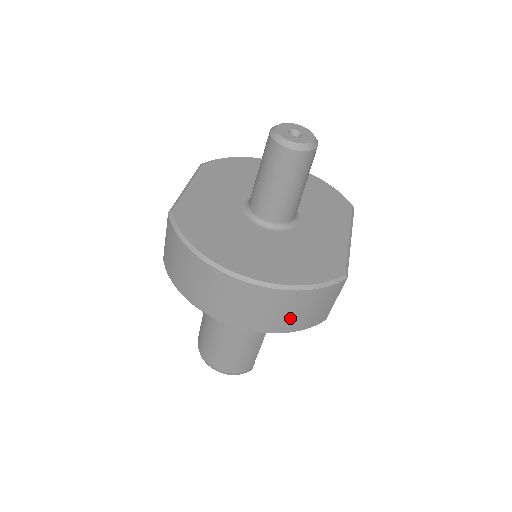
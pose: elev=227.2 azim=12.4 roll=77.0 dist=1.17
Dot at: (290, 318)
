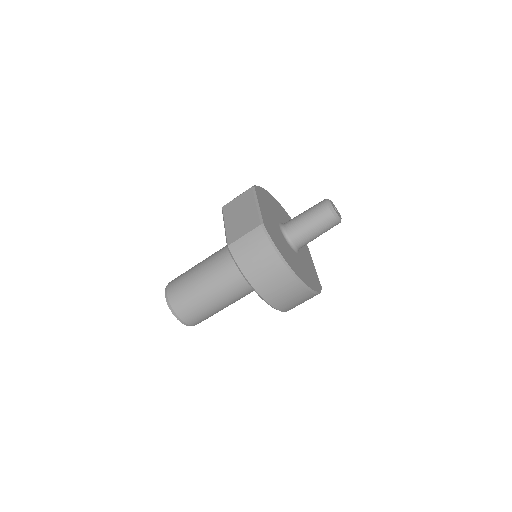
Dot at: (294, 305)
